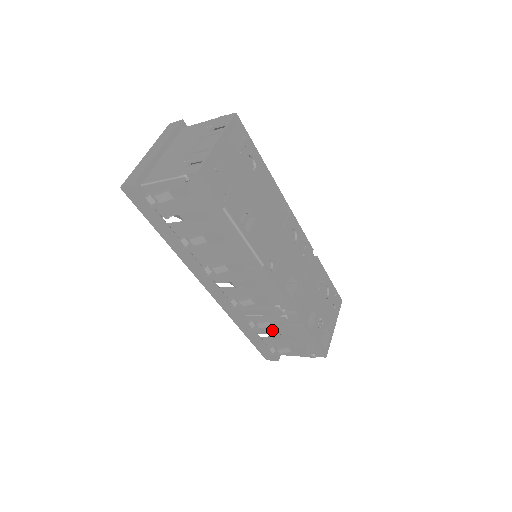
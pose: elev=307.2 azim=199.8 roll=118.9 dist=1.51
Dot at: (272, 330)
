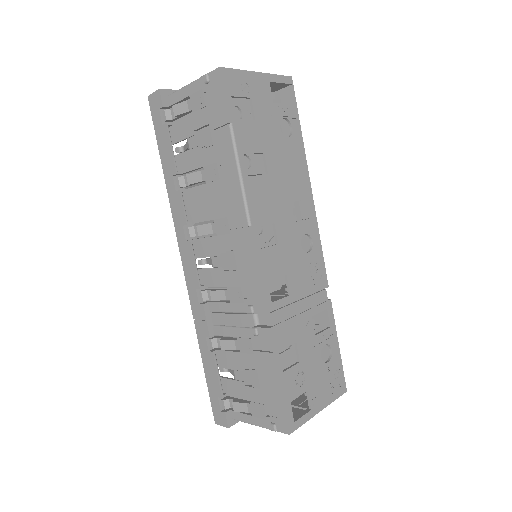
Dot at: (235, 360)
